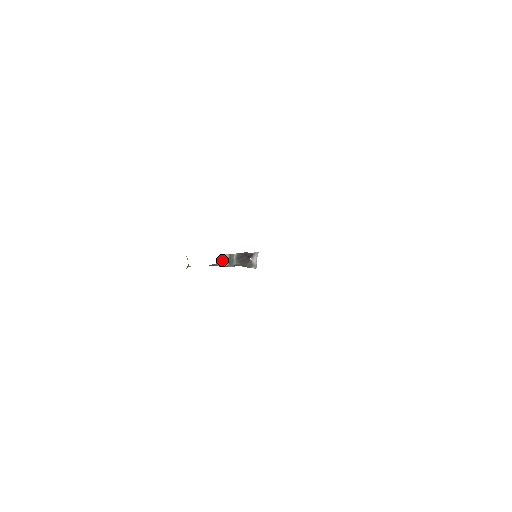
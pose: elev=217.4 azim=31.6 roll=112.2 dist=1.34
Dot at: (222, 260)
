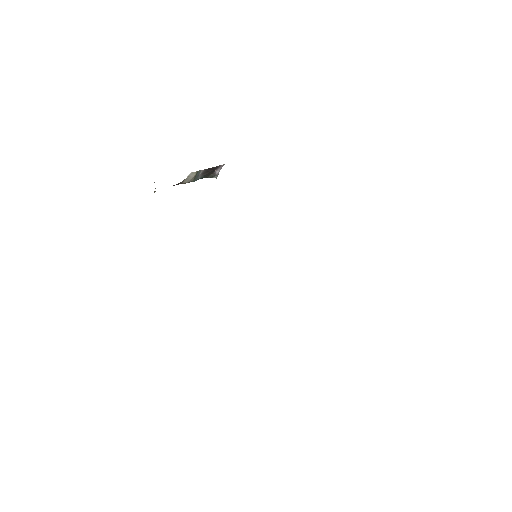
Dot at: (188, 178)
